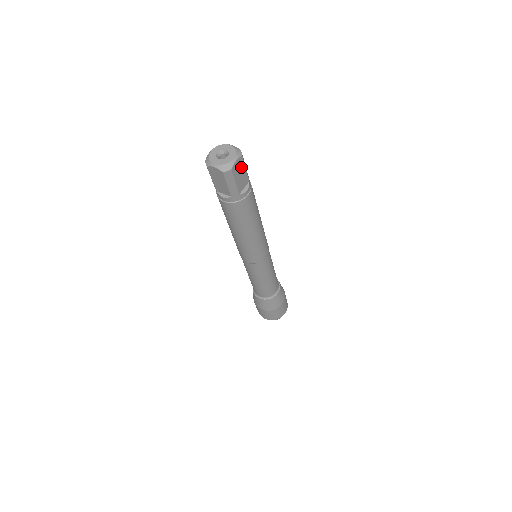
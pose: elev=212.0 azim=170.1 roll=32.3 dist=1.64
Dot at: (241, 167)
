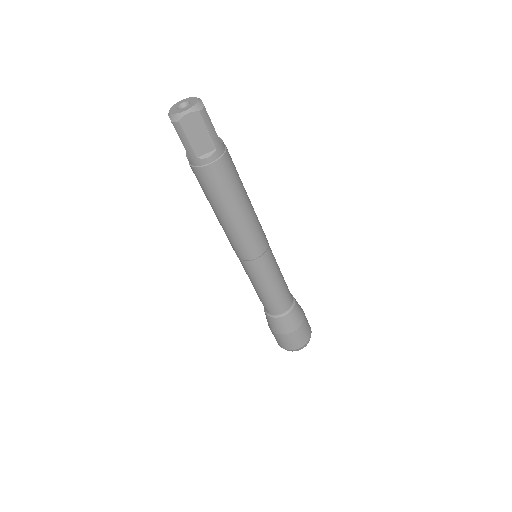
Dot at: (199, 125)
